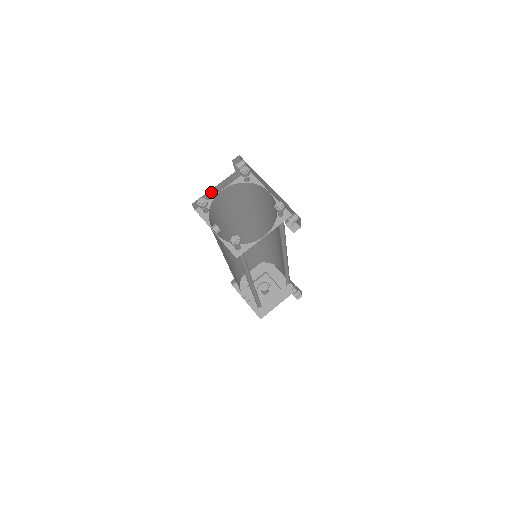
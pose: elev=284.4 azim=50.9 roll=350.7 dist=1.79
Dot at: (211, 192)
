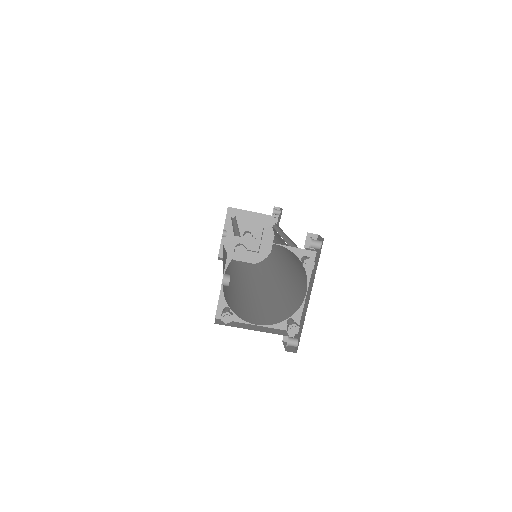
Dot at: occluded
